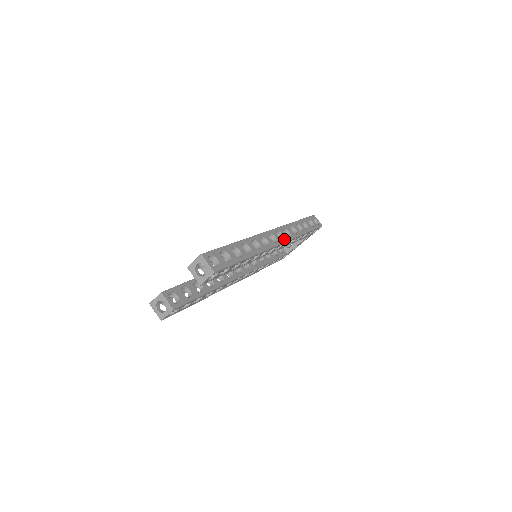
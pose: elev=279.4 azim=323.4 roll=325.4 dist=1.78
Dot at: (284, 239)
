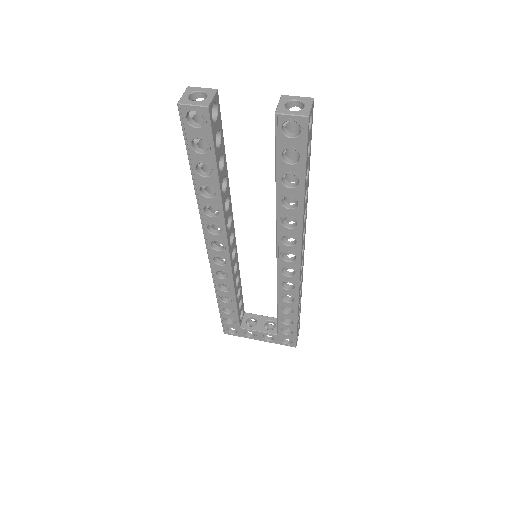
Dot at: occluded
